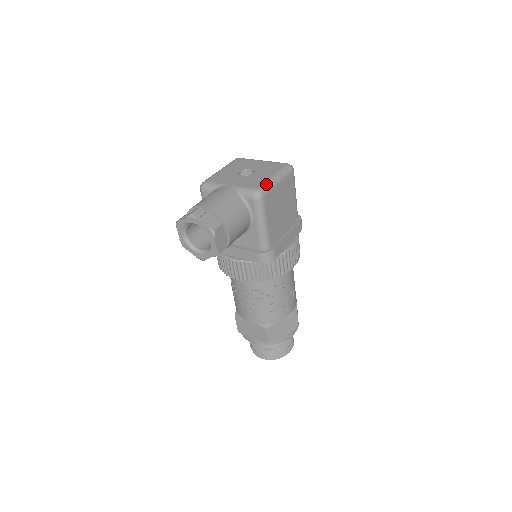
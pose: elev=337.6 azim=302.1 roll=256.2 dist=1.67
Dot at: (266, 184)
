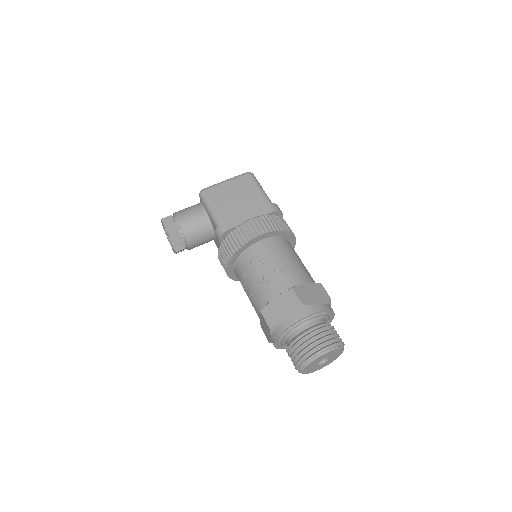
Dot at: (212, 185)
